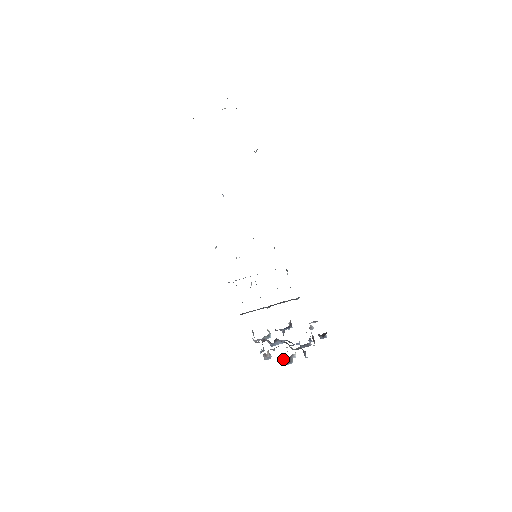
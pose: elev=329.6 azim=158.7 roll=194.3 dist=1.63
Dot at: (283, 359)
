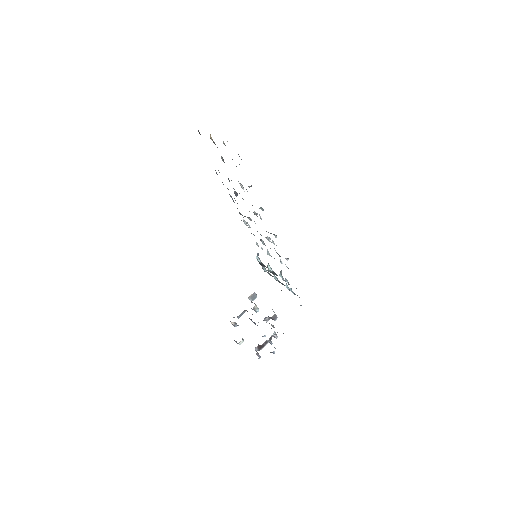
Dot at: occluded
